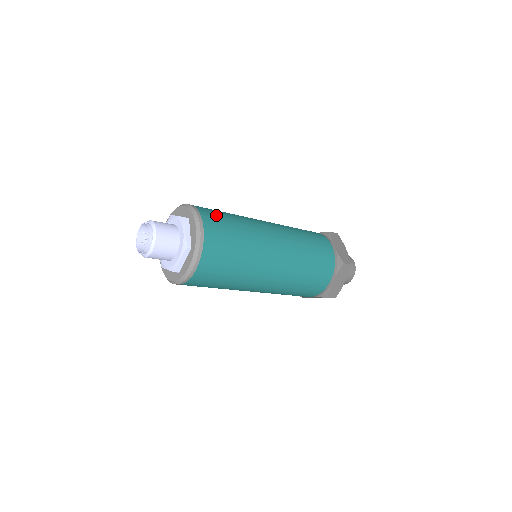
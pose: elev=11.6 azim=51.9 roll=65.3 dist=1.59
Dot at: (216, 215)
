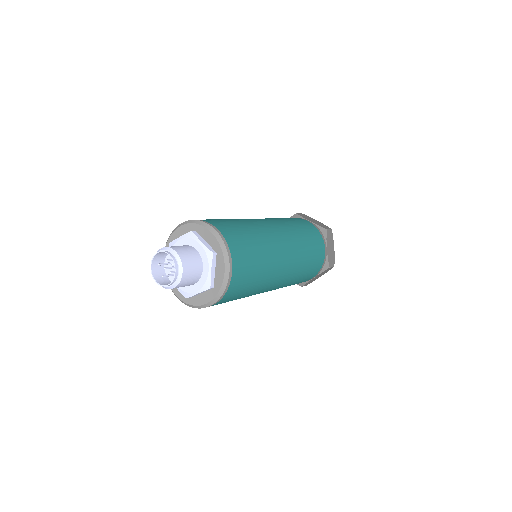
Dot at: (215, 220)
